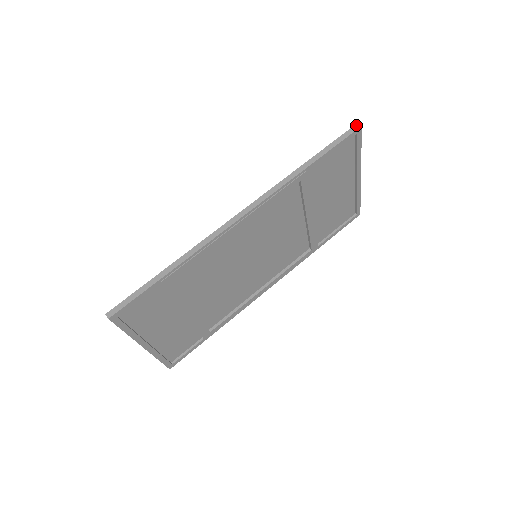
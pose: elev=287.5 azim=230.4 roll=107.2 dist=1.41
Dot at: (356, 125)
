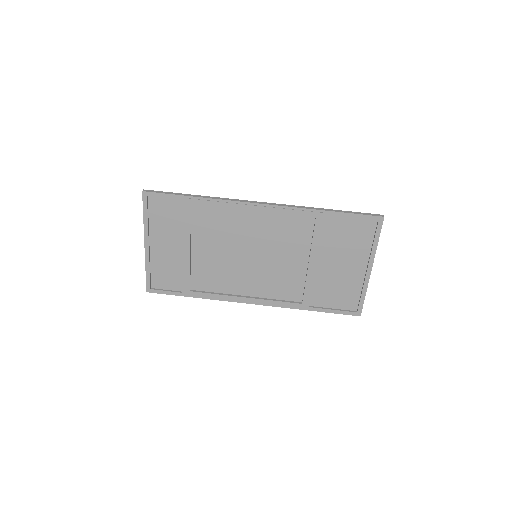
Dot at: (381, 215)
